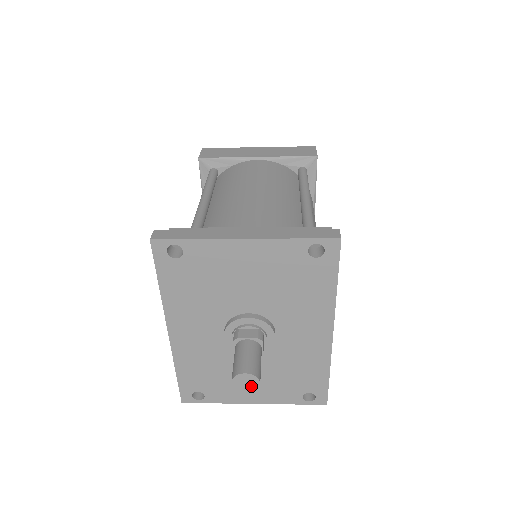
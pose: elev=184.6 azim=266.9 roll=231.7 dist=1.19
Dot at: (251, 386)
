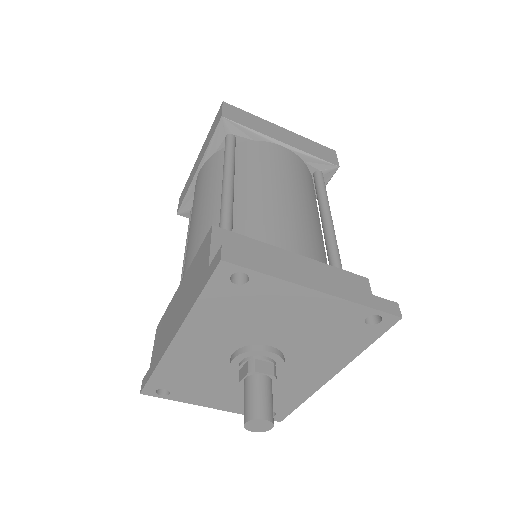
Dot at: (261, 428)
